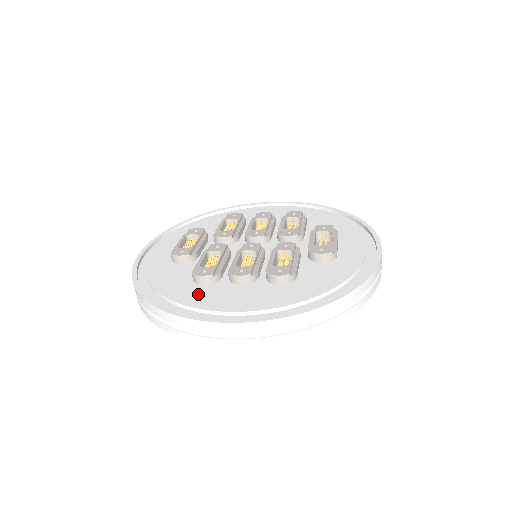
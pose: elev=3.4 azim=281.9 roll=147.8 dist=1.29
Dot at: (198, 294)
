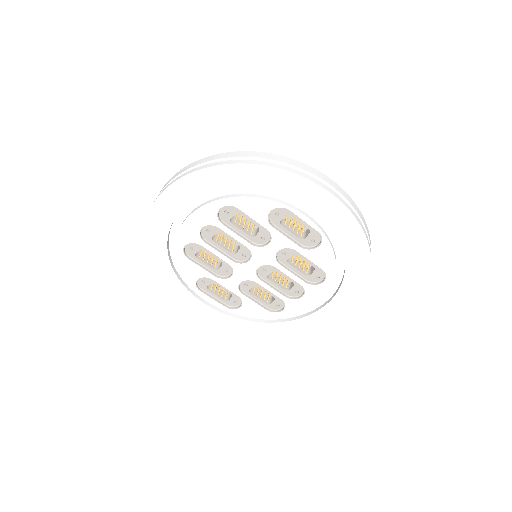
Dot at: occluded
